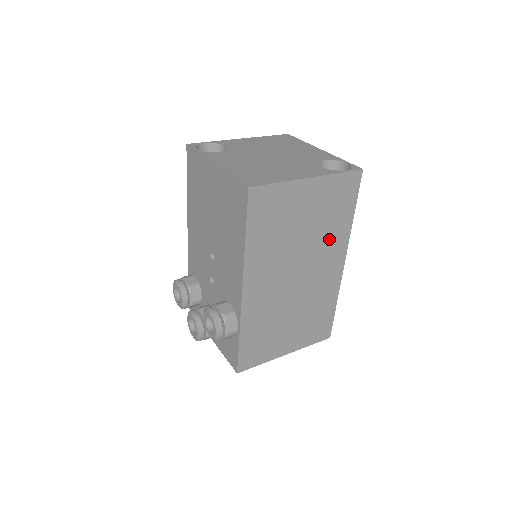
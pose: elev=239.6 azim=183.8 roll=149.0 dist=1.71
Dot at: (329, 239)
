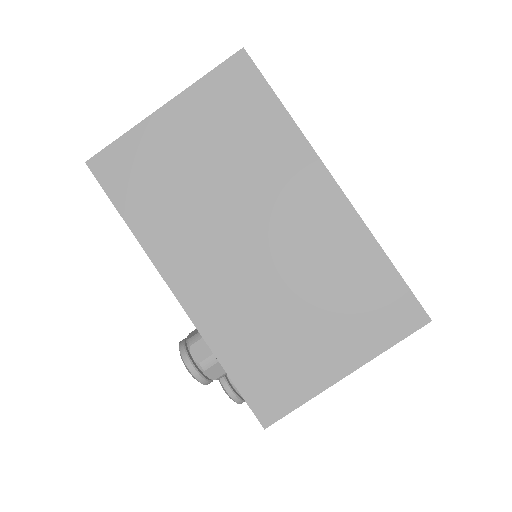
Dot at: (269, 163)
